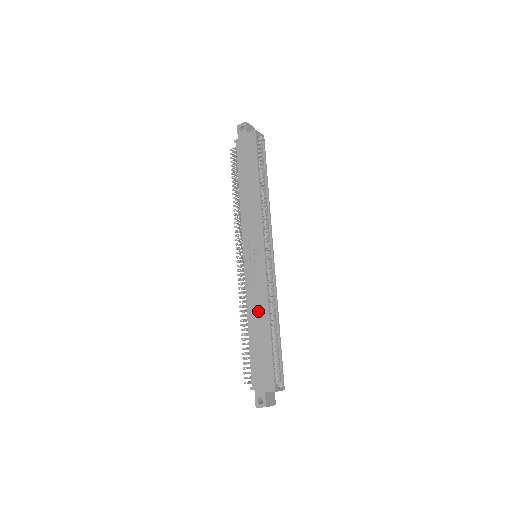
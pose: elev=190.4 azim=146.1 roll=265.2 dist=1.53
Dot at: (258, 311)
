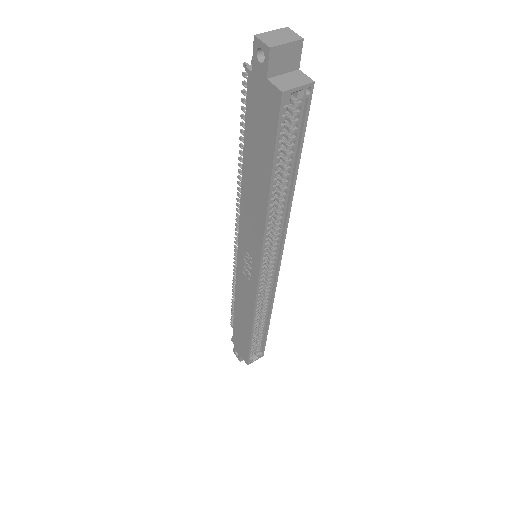
Dot at: (244, 310)
